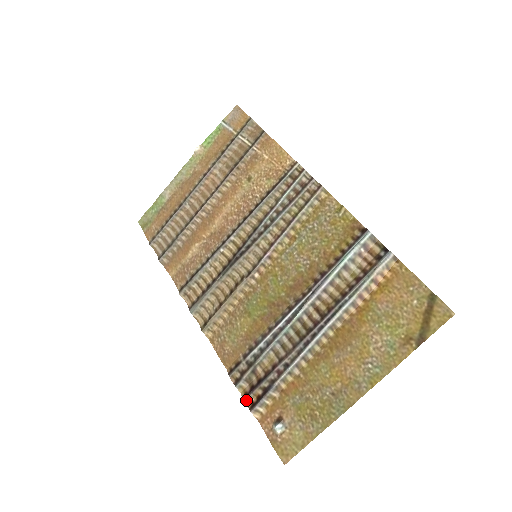
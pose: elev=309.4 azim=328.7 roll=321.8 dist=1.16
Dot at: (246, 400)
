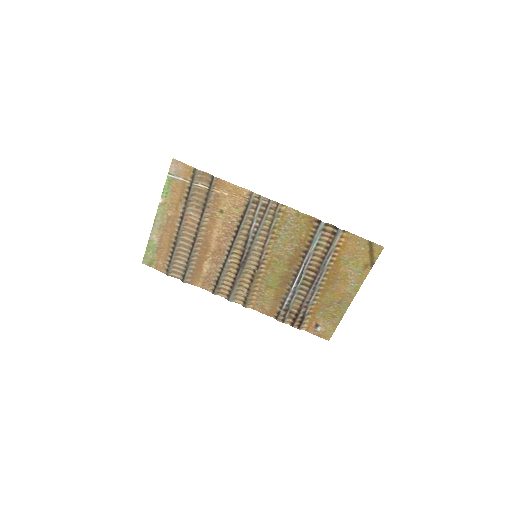
Dot at: (294, 326)
